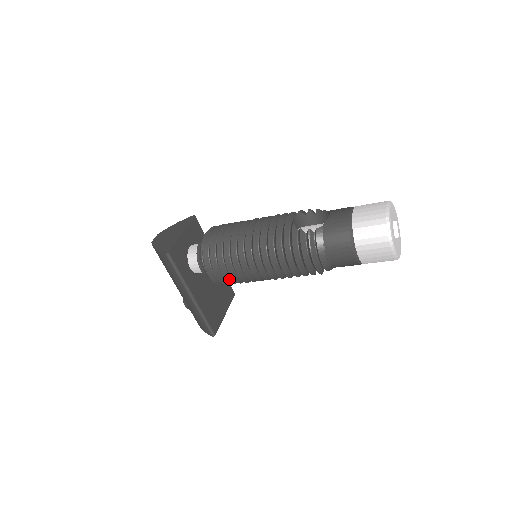
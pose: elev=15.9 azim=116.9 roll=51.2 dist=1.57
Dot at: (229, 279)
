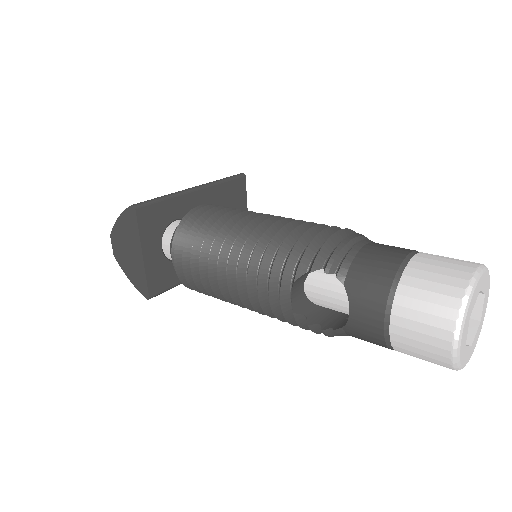
Dot at: occluded
